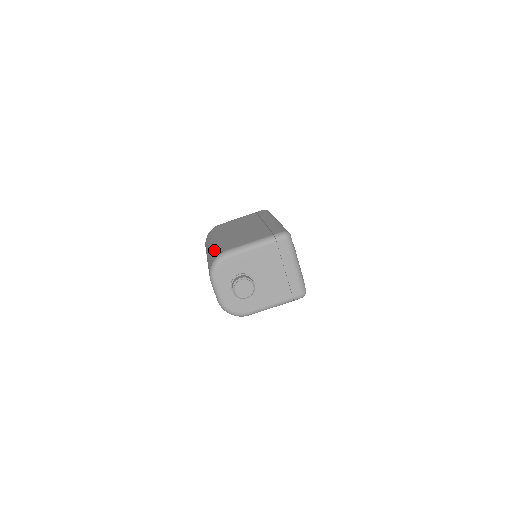
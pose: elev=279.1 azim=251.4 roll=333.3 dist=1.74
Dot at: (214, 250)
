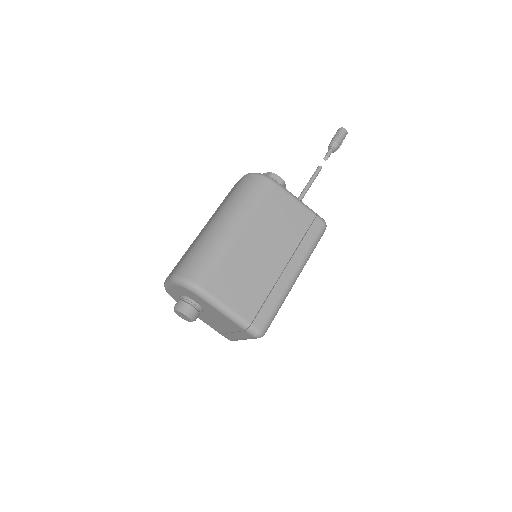
Dot at: (208, 254)
